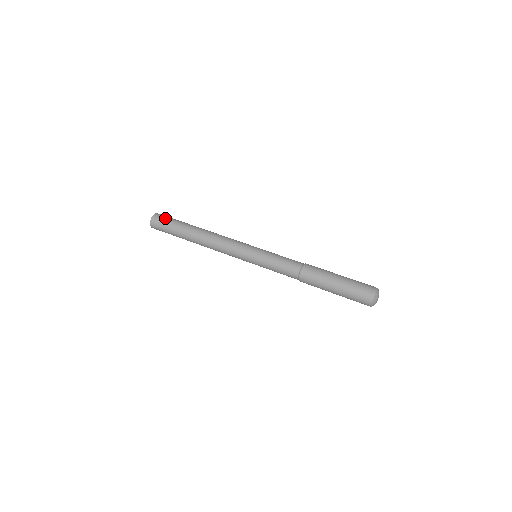
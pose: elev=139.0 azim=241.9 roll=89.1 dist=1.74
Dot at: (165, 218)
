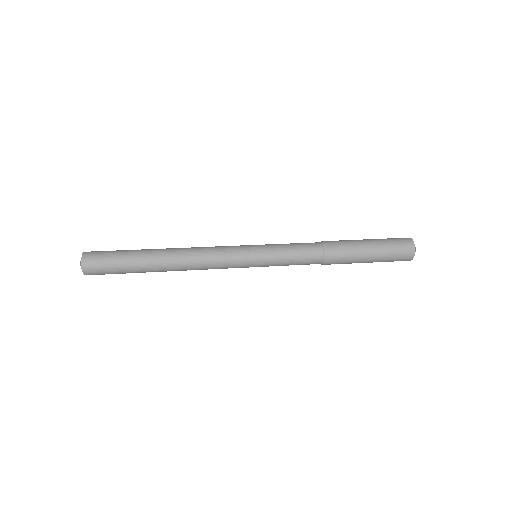
Dot at: (103, 260)
